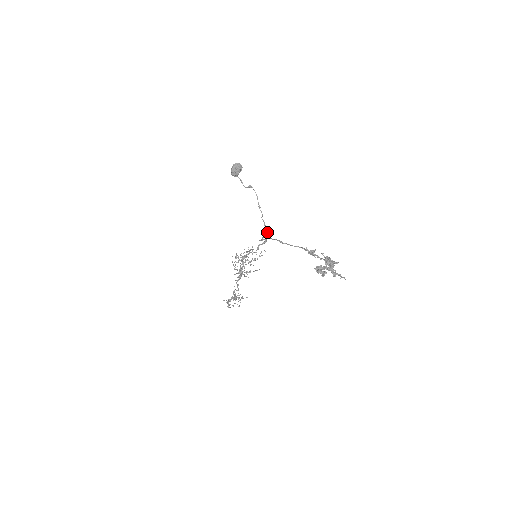
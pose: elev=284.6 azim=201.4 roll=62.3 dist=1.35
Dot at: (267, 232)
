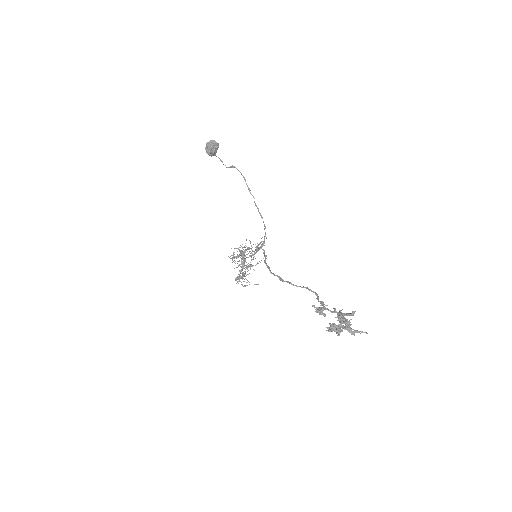
Dot at: (264, 225)
